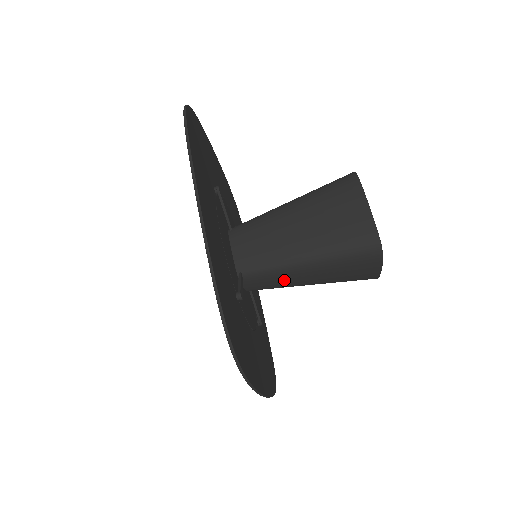
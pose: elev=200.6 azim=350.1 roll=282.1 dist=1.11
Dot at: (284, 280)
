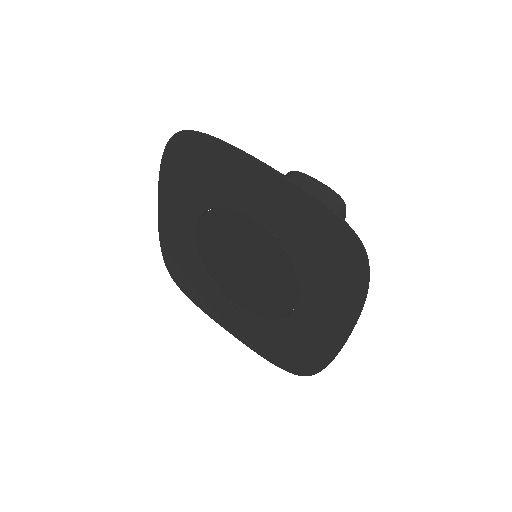
Dot at: occluded
